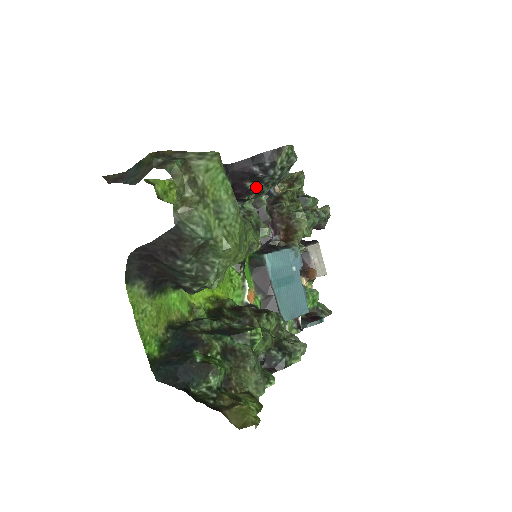
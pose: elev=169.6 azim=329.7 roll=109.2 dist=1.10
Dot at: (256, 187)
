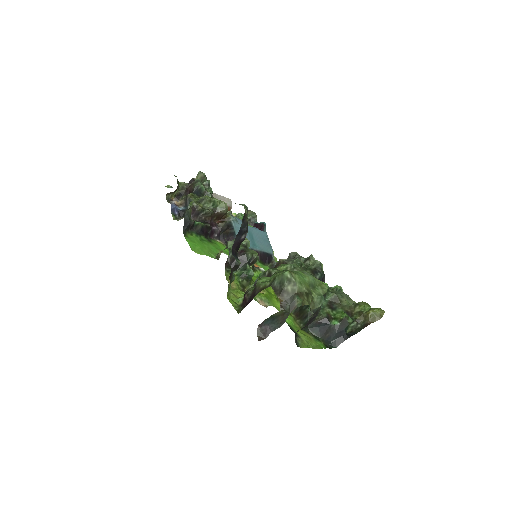
Dot at: occluded
